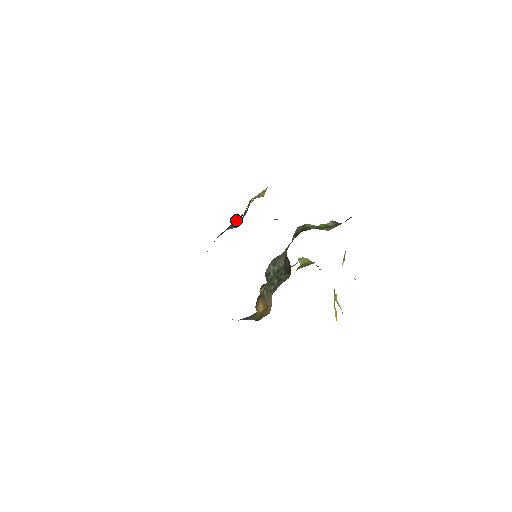
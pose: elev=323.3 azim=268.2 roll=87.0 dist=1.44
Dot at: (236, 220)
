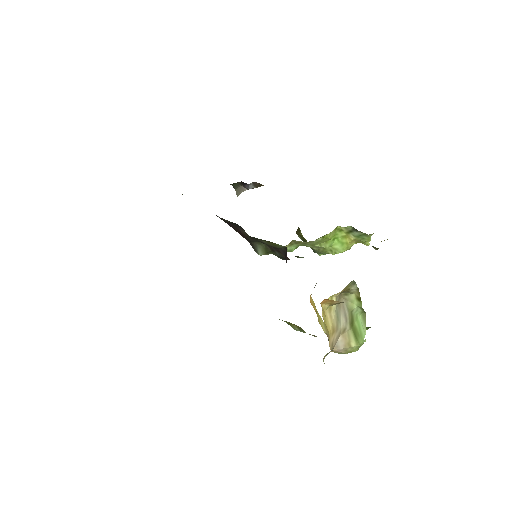
Dot at: occluded
